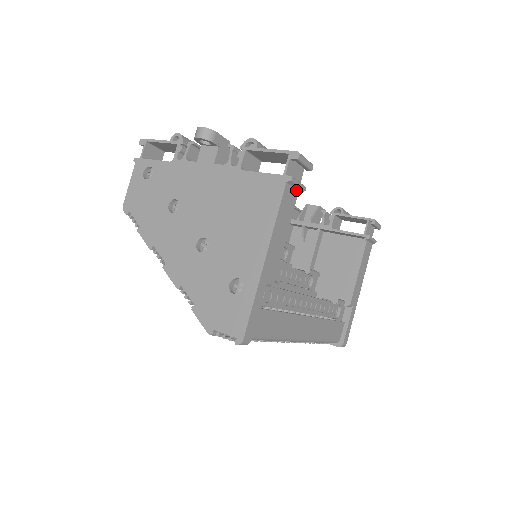
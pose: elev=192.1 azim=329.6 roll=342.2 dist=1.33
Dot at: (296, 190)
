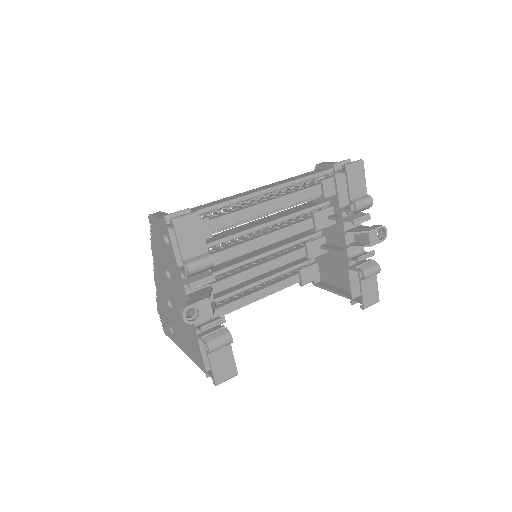
Dot at: occluded
